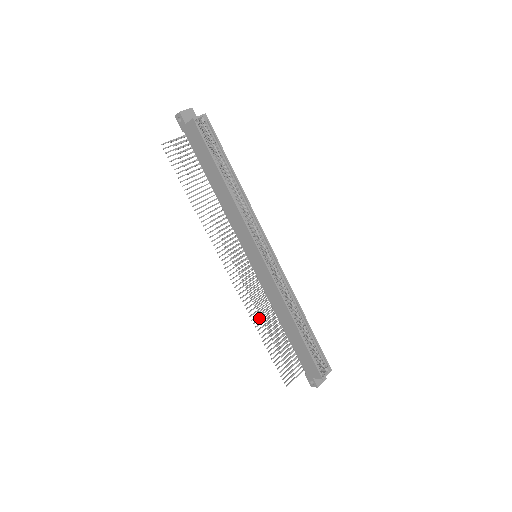
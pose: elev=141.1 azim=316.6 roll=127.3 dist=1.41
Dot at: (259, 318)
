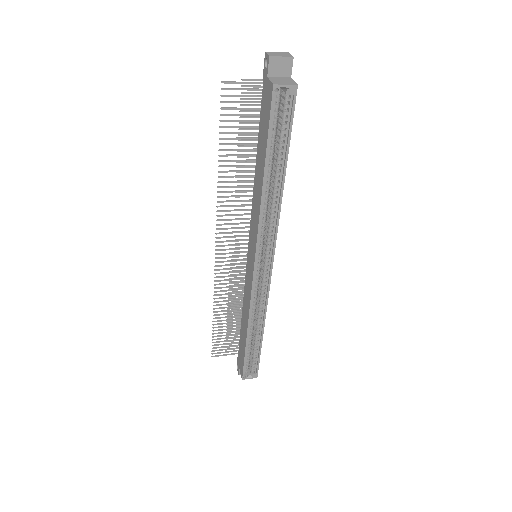
Dot at: (223, 300)
